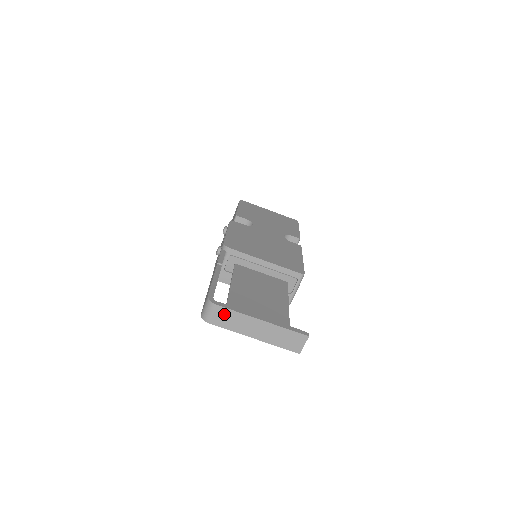
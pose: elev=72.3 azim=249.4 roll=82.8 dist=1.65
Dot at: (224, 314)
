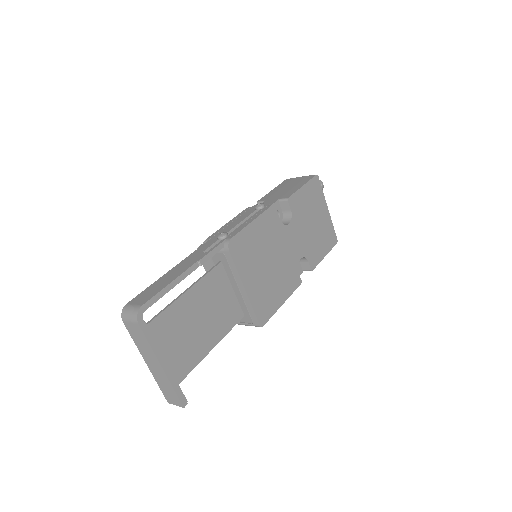
Dot at: (138, 332)
